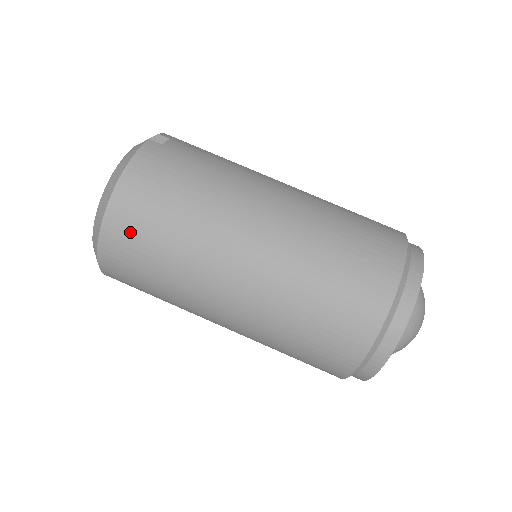
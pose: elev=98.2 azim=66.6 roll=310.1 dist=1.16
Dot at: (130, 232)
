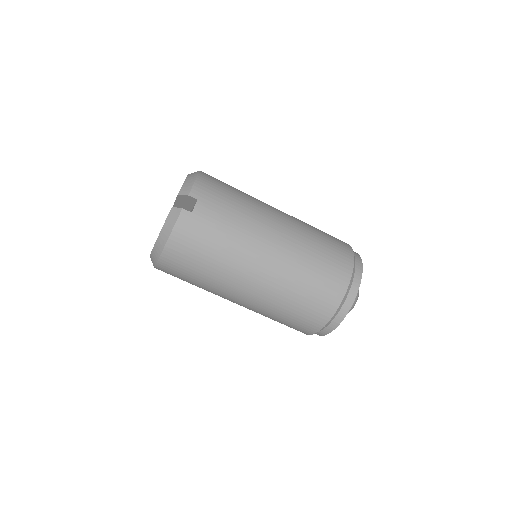
Dot at: (175, 270)
